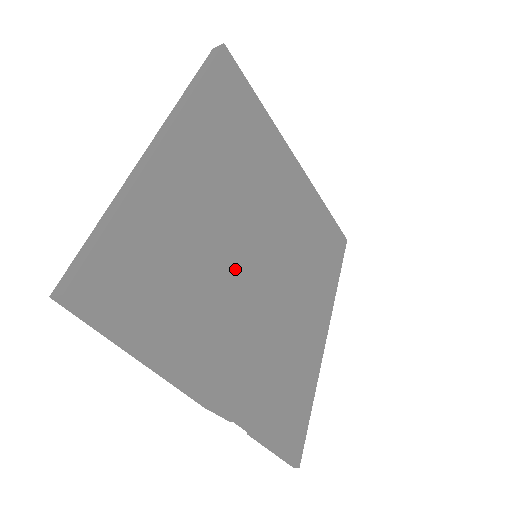
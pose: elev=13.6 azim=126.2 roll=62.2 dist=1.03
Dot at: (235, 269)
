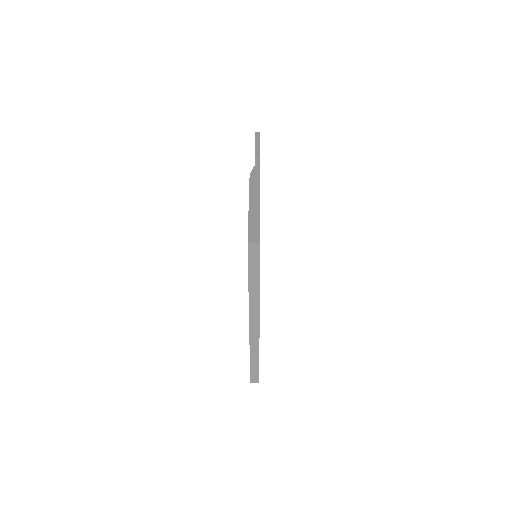
Dot at: occluded
